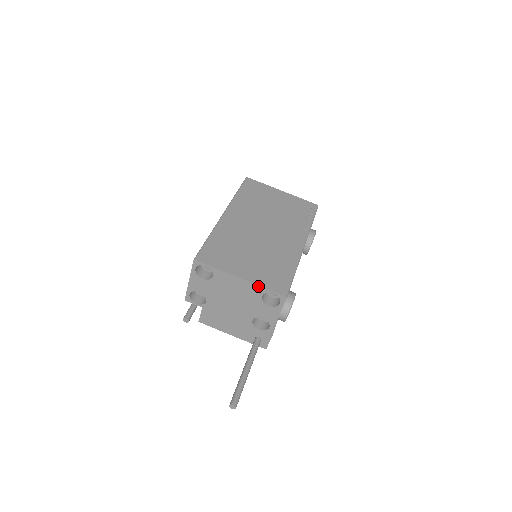
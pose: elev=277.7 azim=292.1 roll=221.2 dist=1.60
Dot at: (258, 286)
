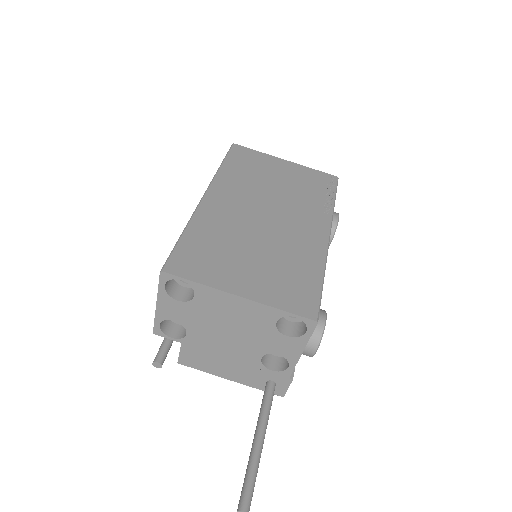
Dot at: (269, 307)
